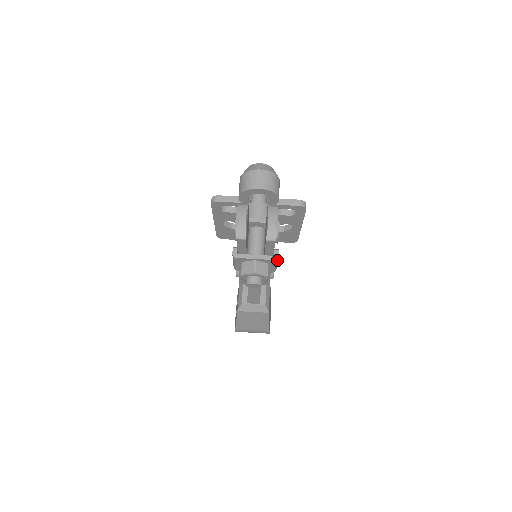
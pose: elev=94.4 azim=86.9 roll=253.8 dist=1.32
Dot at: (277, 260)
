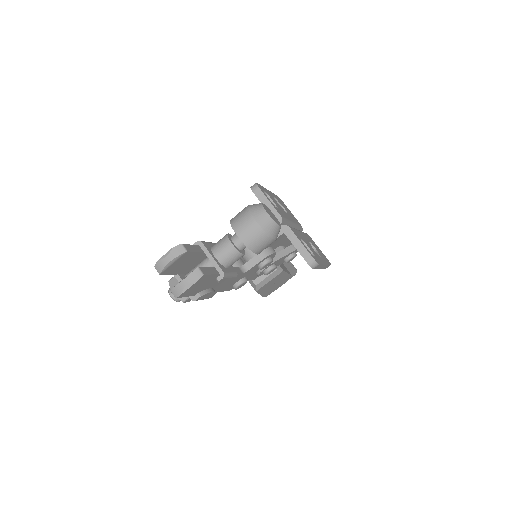
Dot at: (197, 300)
